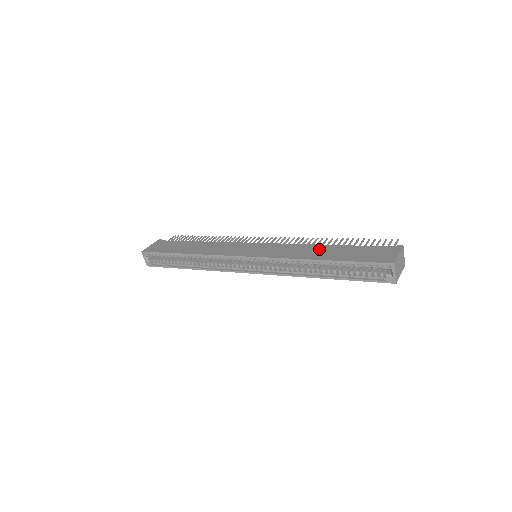
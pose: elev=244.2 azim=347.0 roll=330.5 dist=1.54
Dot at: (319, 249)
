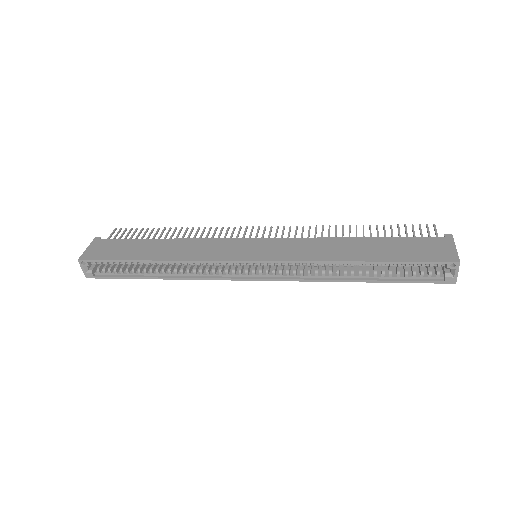
Dot at: (348, 244)
